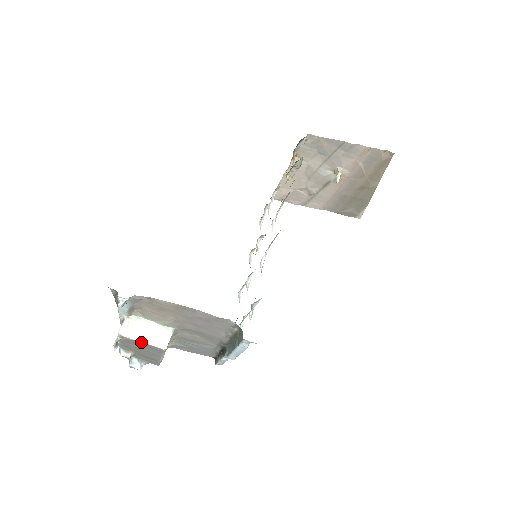
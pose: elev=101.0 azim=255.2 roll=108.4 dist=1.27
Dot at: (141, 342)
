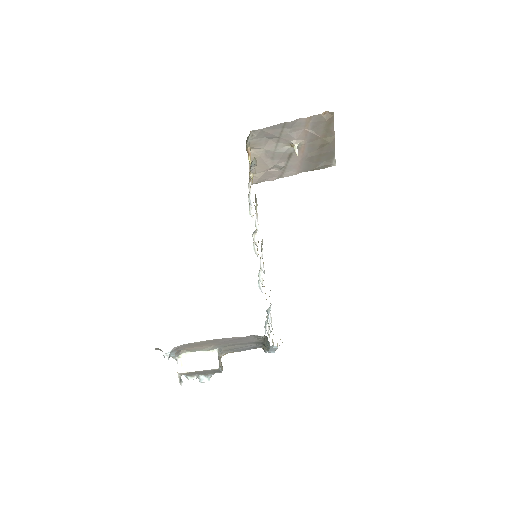
Dot at: (198, 371)
